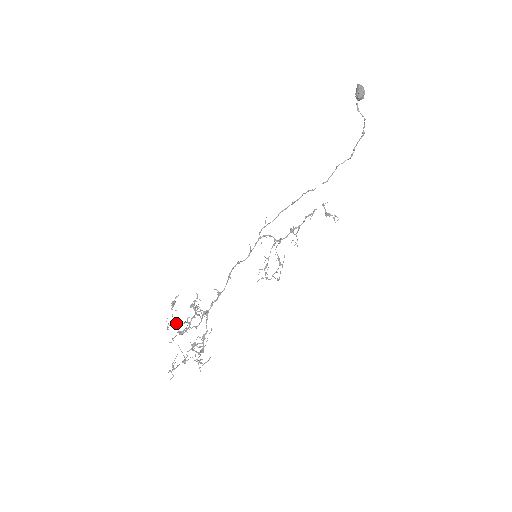
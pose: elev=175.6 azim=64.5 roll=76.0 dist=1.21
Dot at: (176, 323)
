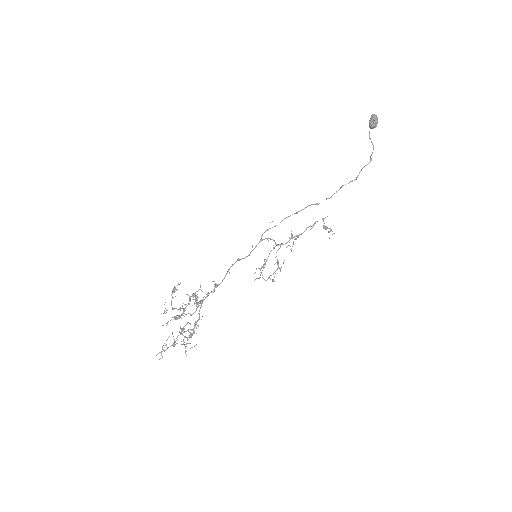
Dot at: (174, 308)
